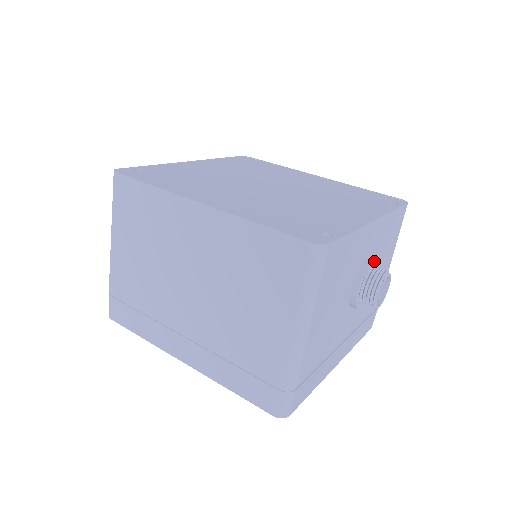
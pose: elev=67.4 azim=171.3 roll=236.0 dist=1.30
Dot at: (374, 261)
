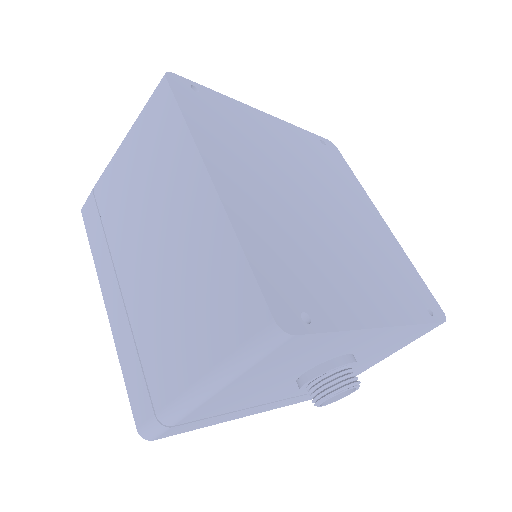
Dot at: (353, 362)
